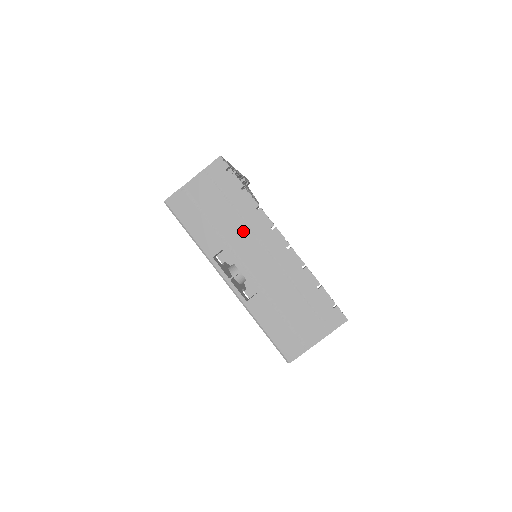
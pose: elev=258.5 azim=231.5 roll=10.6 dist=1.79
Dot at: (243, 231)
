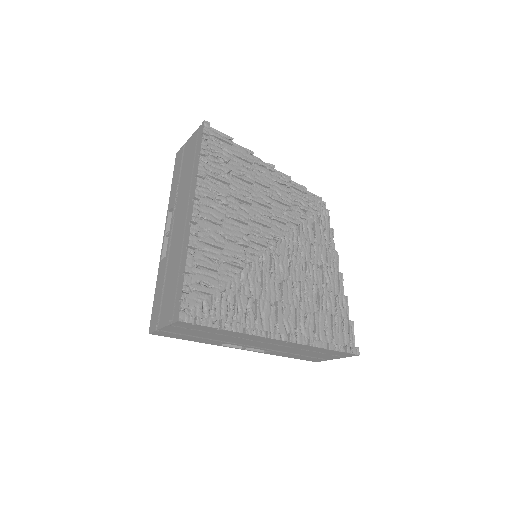
Dot at: (237, 339)
